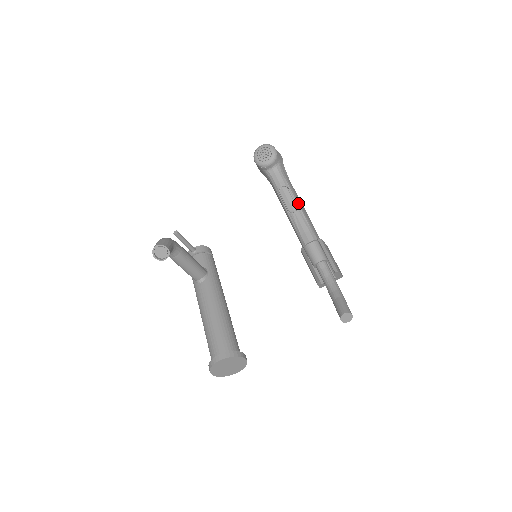
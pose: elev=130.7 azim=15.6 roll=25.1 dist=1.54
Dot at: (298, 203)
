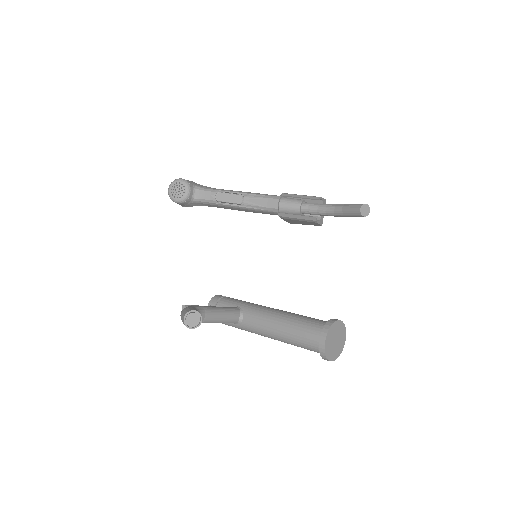
Dot at: (239, 192)
